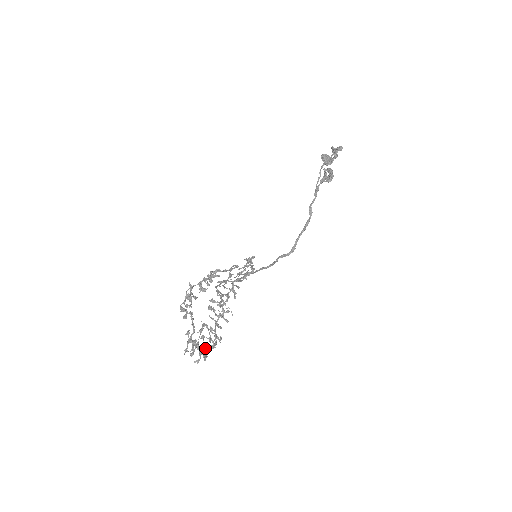
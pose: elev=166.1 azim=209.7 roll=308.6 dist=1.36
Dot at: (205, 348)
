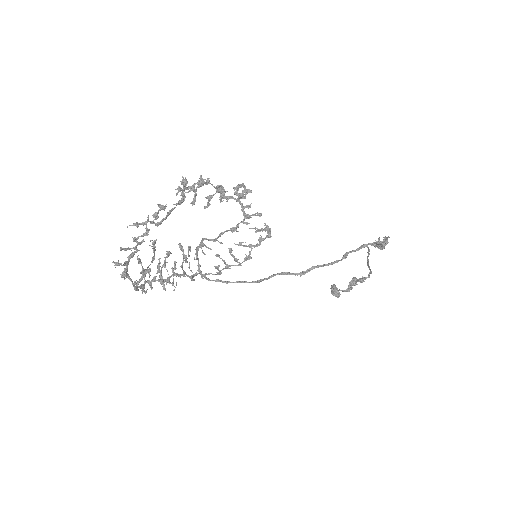
Dot at: occluded
